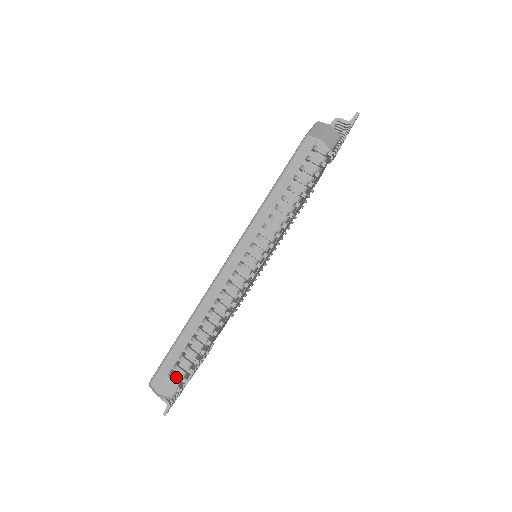
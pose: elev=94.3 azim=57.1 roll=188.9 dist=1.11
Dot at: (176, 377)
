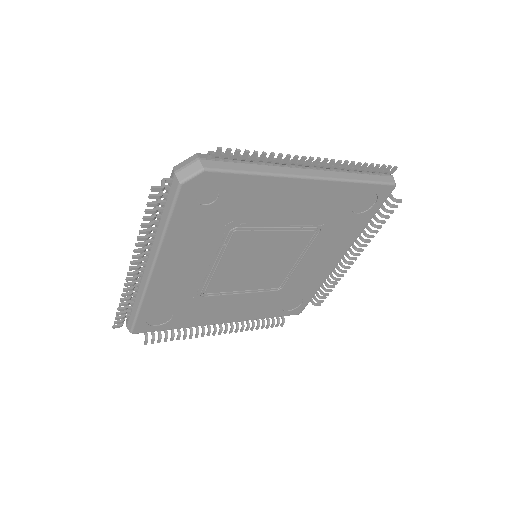
Dot at: occluded
